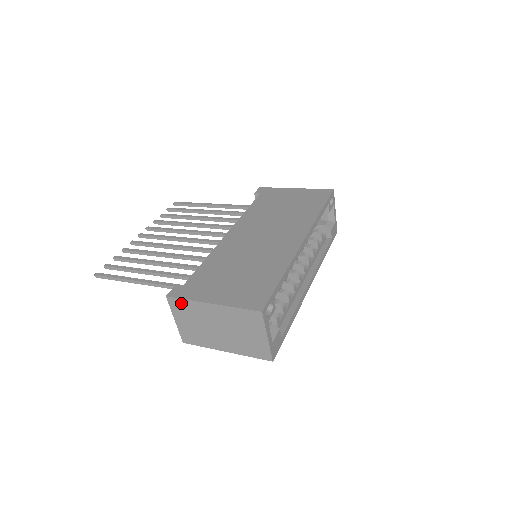
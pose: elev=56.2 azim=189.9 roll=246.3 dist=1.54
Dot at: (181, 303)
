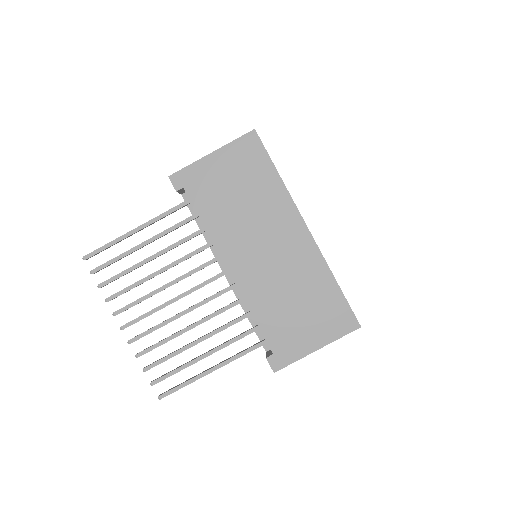
Dot at: (287, 365)
